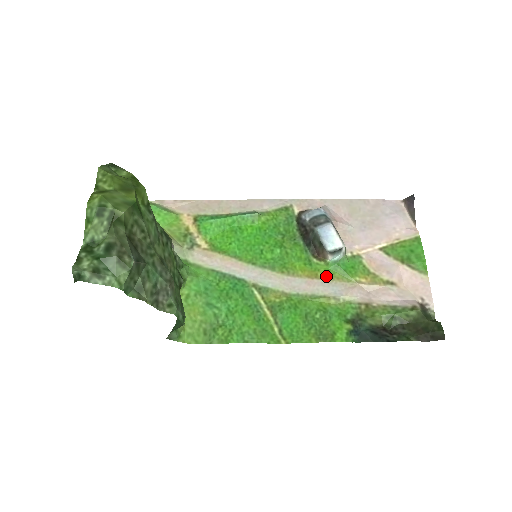
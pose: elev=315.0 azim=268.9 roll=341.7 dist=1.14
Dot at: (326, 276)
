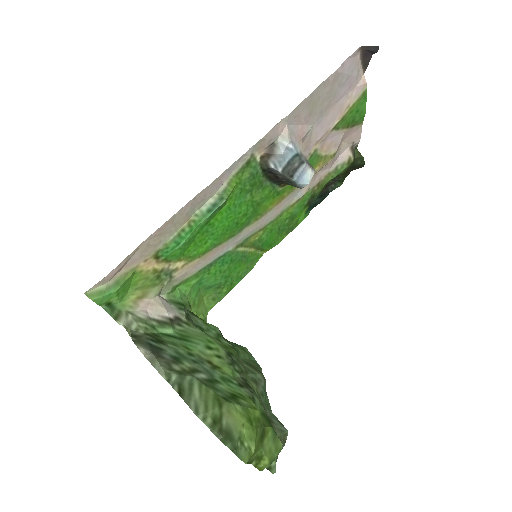
Dot at: (290, 191)
